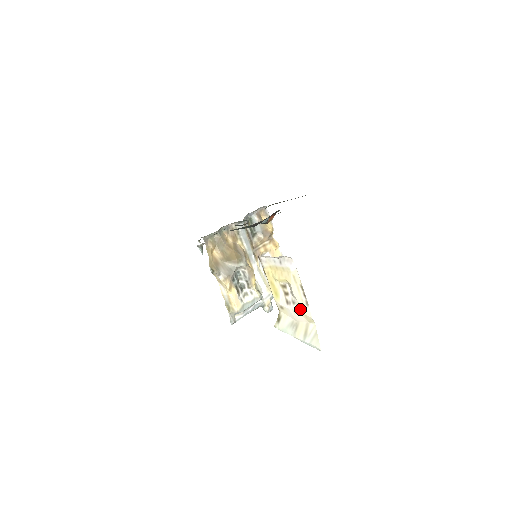
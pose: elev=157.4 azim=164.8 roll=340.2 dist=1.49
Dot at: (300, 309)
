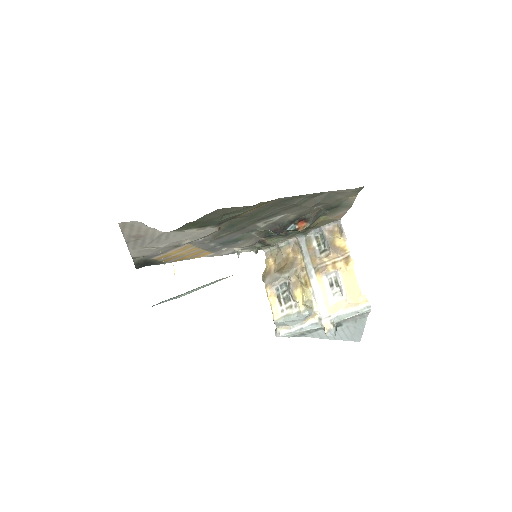
Dot at: occluded
